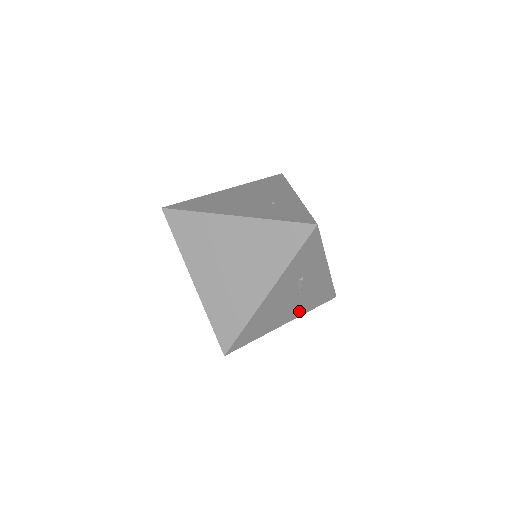
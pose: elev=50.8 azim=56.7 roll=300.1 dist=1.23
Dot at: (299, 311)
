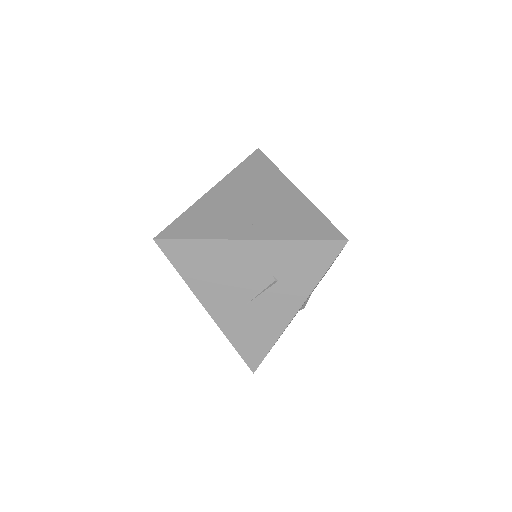
Dot at: (227, 320)
